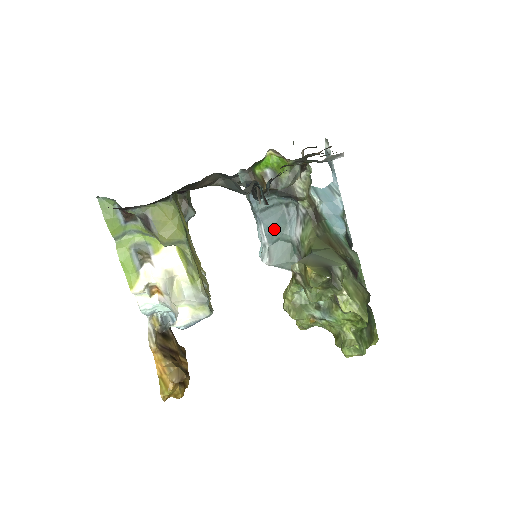
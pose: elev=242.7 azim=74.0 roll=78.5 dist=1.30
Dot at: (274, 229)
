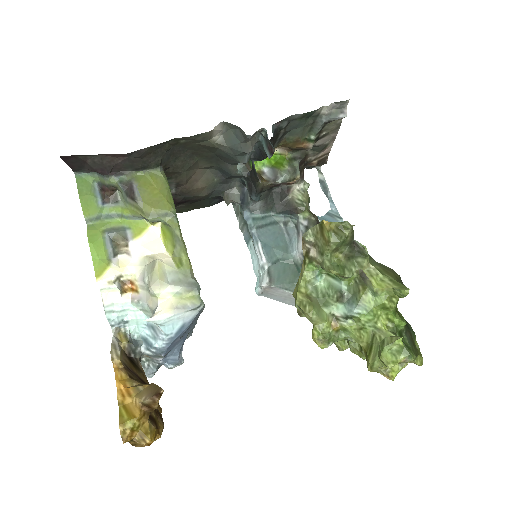
Dot at: (273, 248)
